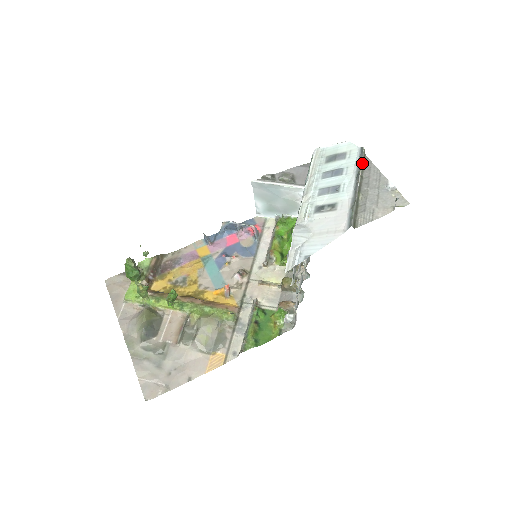
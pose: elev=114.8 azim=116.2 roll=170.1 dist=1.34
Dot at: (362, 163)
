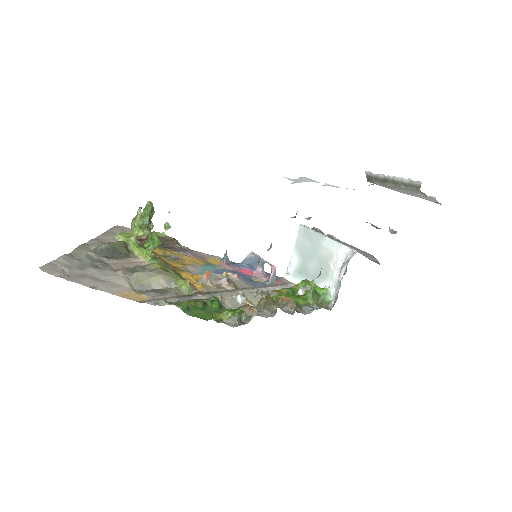
Dot at: (412, 184)
